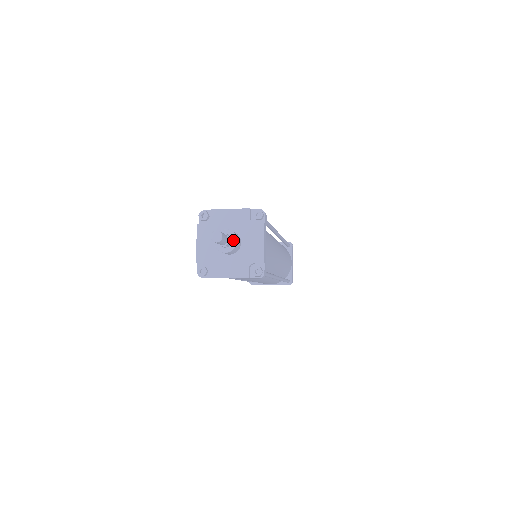
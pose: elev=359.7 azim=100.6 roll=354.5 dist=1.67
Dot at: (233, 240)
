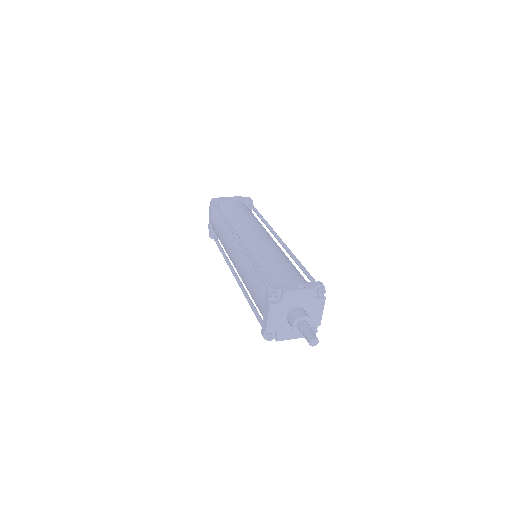
Dot at: (309, 323)
